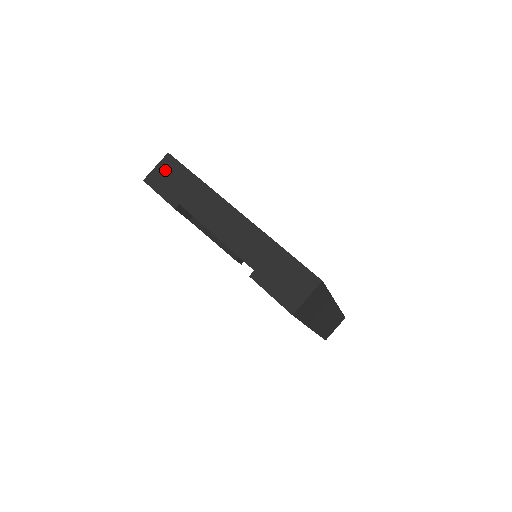
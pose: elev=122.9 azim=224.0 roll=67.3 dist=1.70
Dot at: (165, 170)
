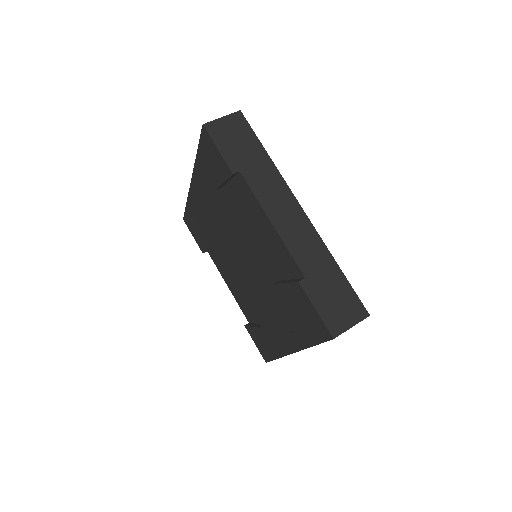
Dot at: (232, 127)
